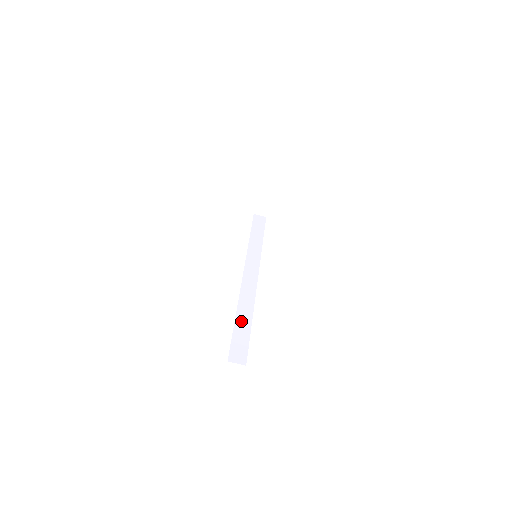
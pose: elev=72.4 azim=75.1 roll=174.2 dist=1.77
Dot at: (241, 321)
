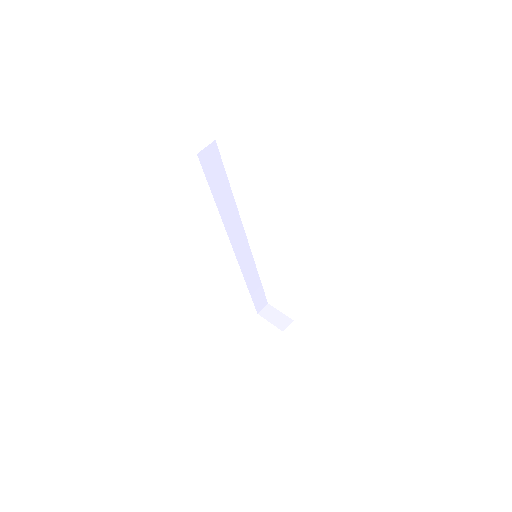
Dot at: occluded
